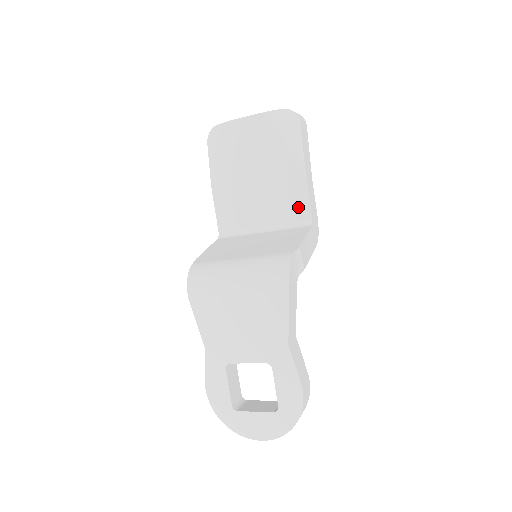
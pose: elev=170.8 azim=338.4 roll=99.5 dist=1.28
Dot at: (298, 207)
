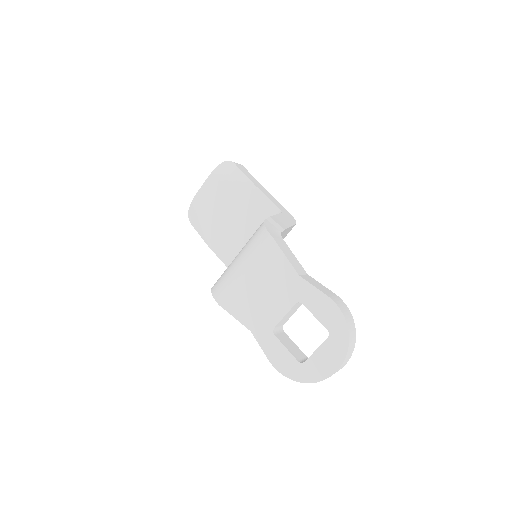
Dot at: (266, 210)
